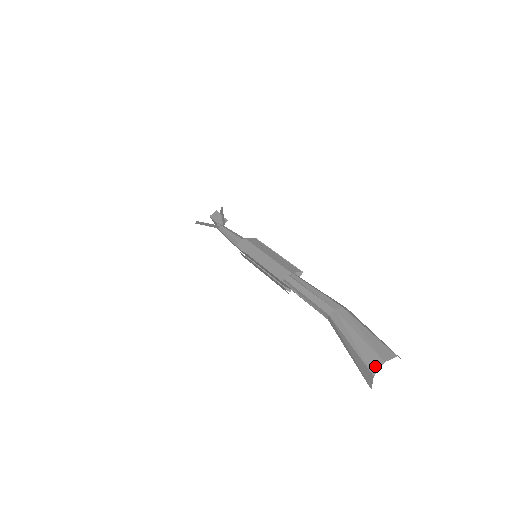
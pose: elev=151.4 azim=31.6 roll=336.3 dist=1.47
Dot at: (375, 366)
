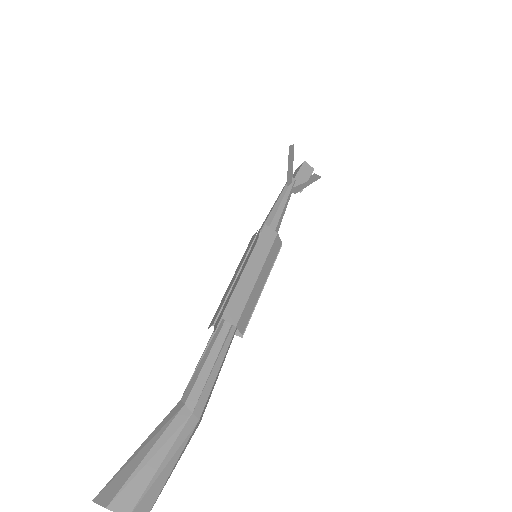
Dot at: (120, 505)
